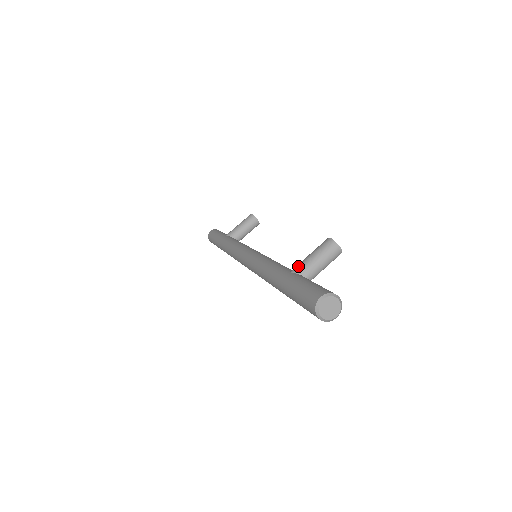
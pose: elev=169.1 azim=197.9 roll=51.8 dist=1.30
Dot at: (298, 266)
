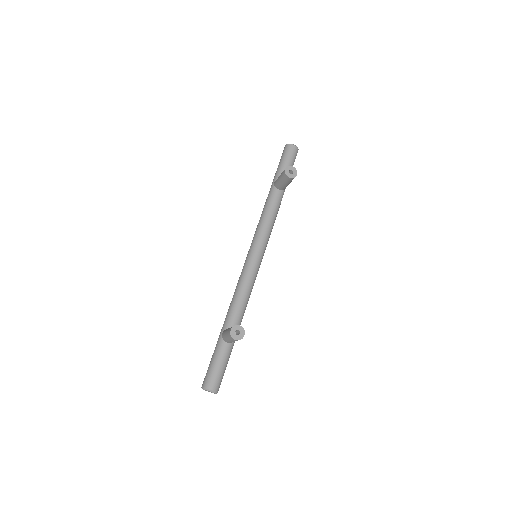
Dot at: (223, 334)
